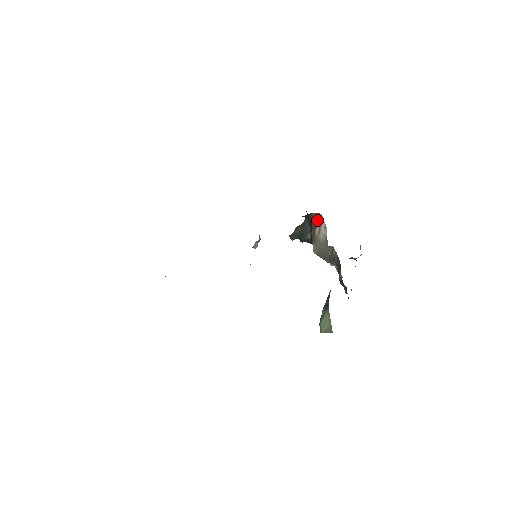
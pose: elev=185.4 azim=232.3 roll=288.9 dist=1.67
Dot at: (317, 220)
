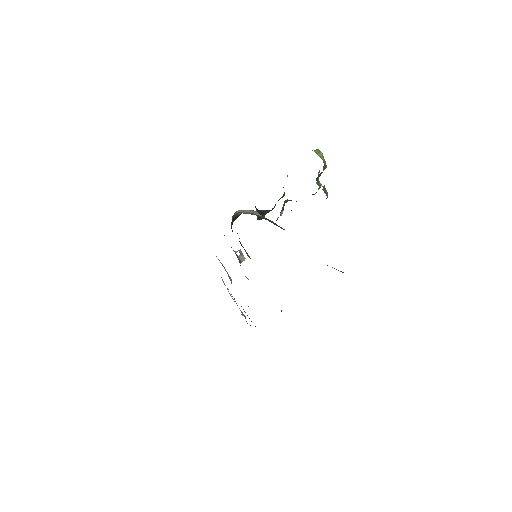
Dot at: (244, 213)
